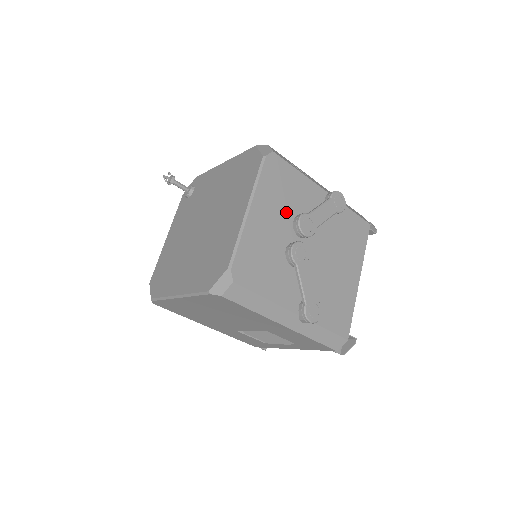
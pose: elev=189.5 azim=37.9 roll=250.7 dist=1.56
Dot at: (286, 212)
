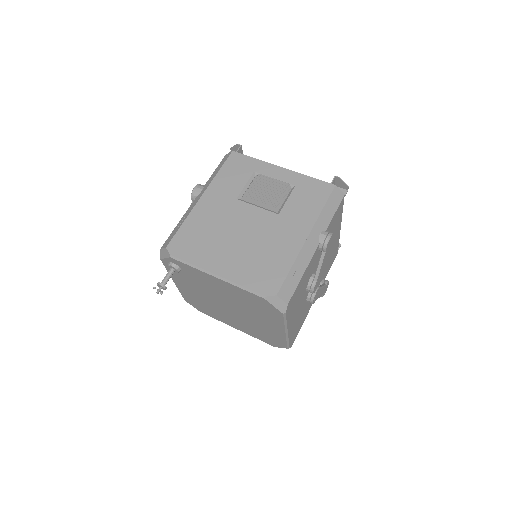
Dot at: (302, 297)
